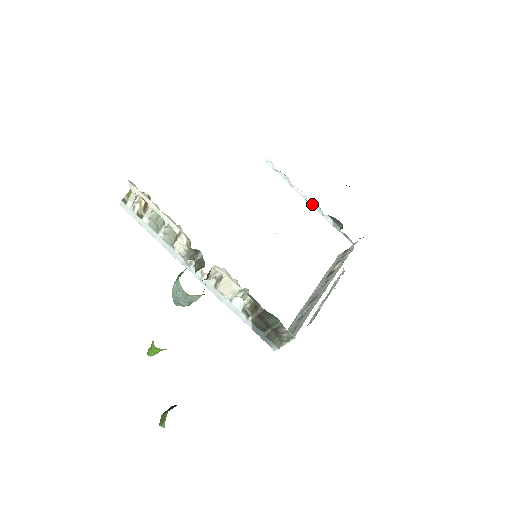
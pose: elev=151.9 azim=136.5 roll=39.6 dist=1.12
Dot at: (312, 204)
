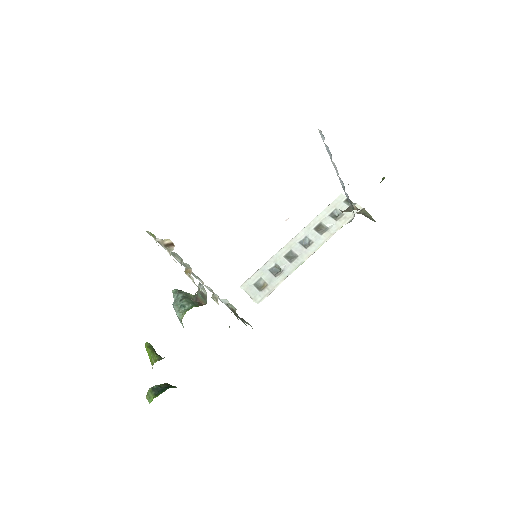
Dot at: (340, 179)
